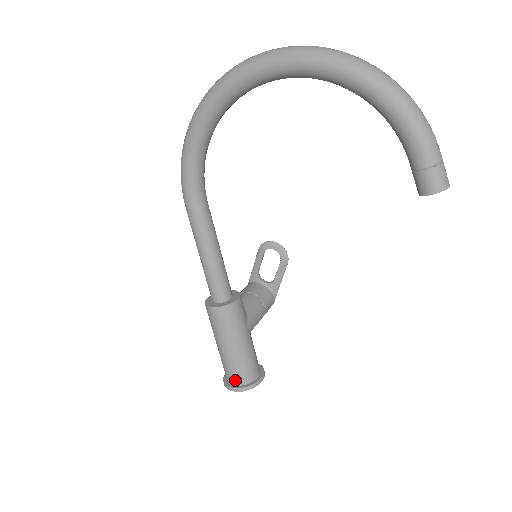
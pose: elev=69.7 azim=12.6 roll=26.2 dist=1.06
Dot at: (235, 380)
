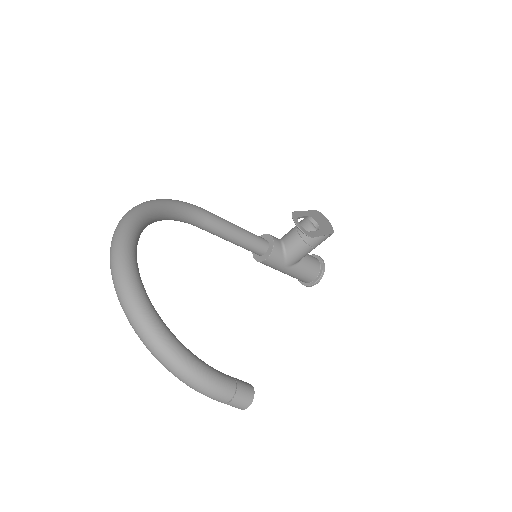
Dot at: occluded
